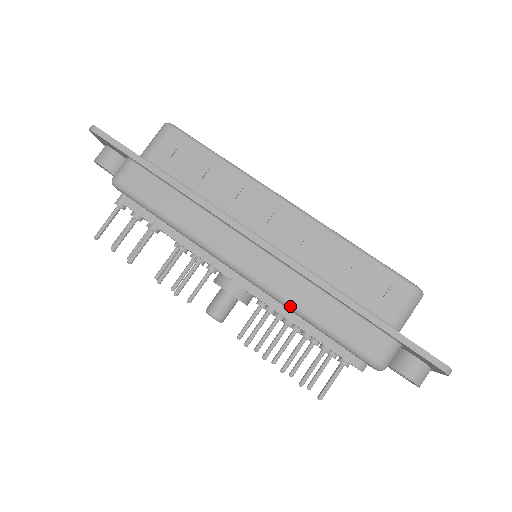
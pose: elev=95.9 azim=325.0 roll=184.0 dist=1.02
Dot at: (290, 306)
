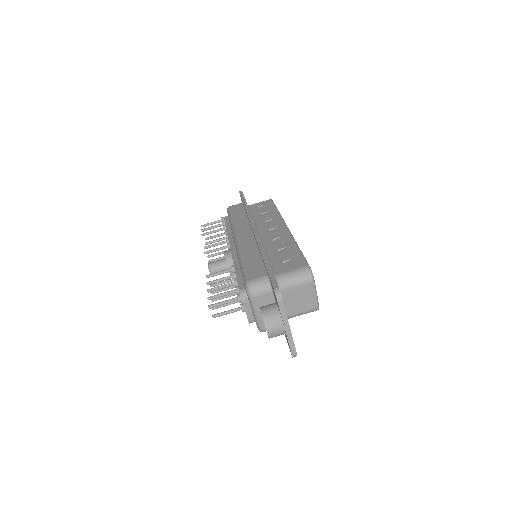
Dot at: (239, 253)
